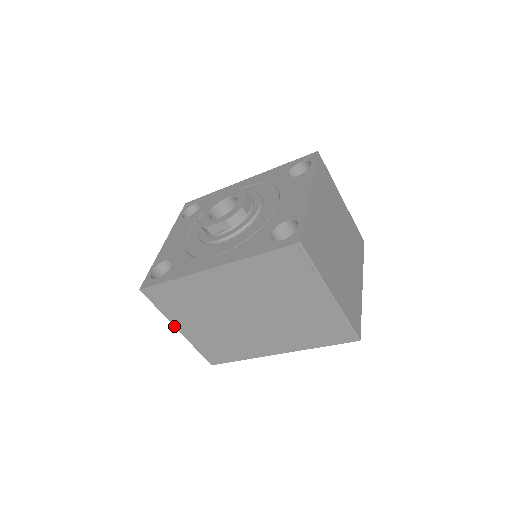
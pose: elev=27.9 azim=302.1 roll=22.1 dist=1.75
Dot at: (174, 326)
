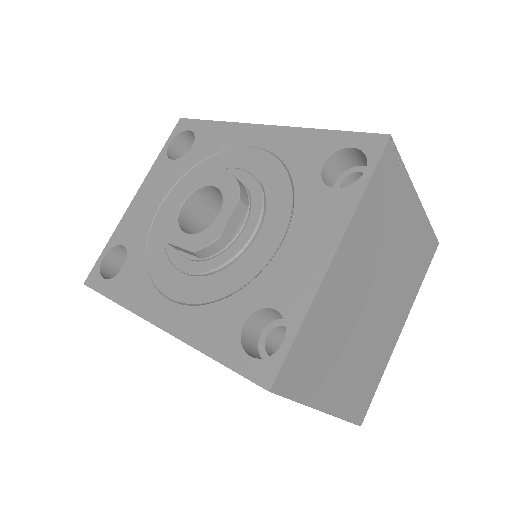
Dot at: occluded
